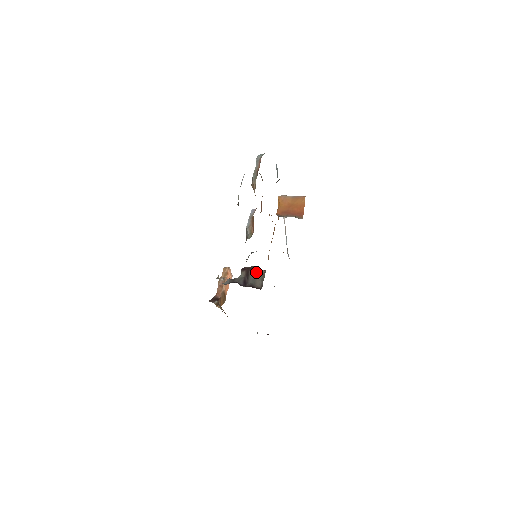
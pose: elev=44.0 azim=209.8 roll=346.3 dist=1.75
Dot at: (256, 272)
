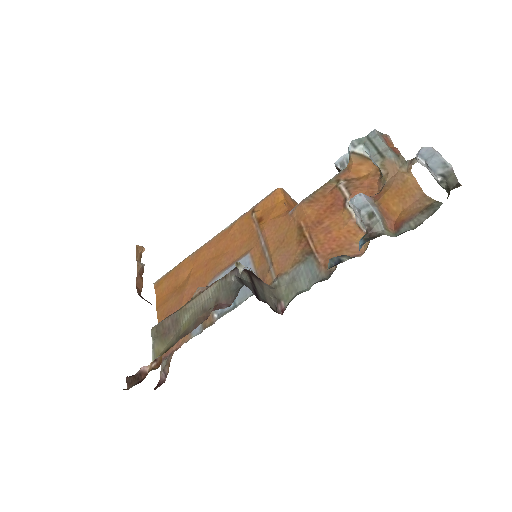
Dot at: (260, 282)
